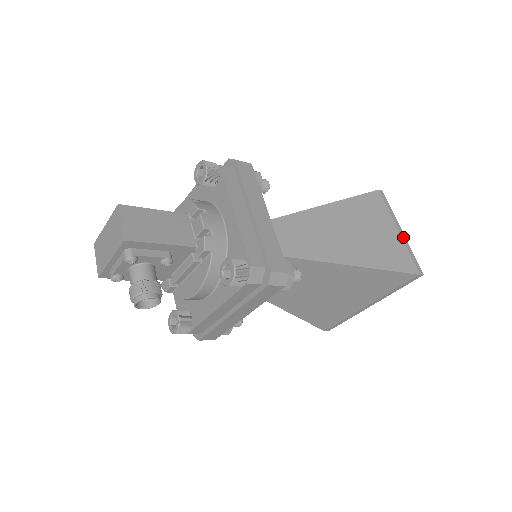
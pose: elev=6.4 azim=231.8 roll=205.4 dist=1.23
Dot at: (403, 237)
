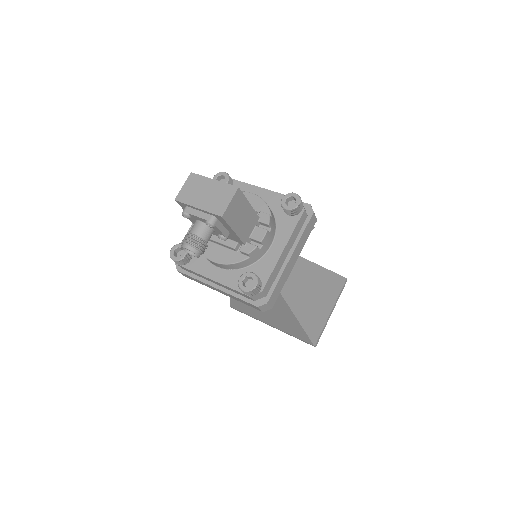
Dot at: occluded
